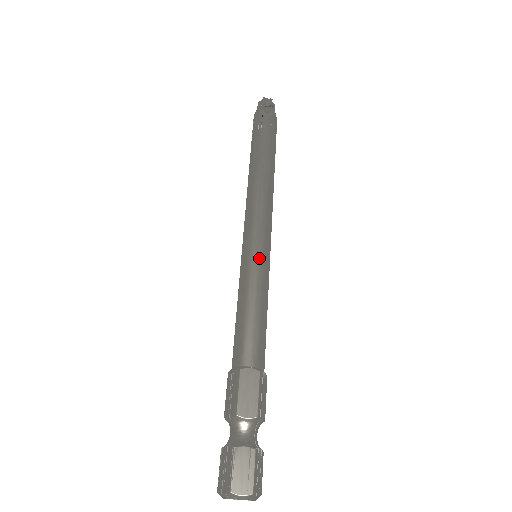
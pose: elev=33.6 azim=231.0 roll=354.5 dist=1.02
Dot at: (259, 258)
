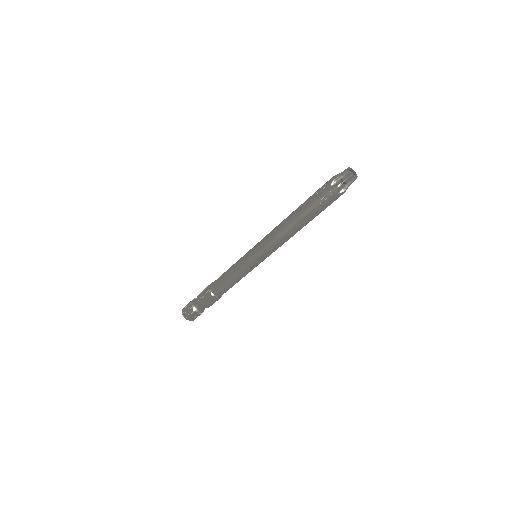
Dot at: (253, 266)
